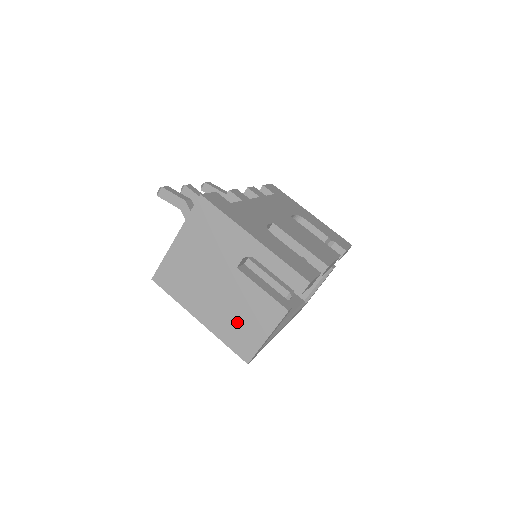
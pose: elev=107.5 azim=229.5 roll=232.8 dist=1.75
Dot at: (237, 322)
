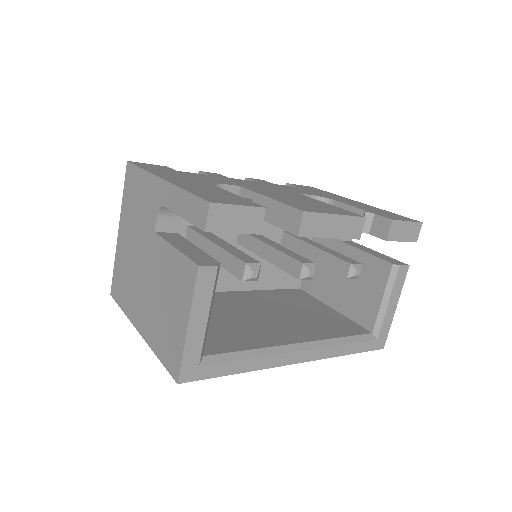
Dot at: (163, 315)
